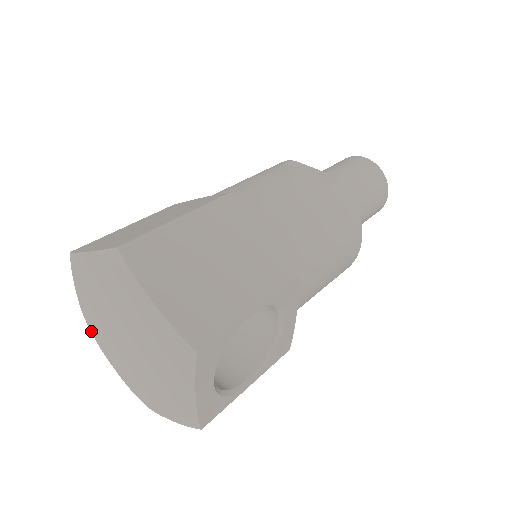
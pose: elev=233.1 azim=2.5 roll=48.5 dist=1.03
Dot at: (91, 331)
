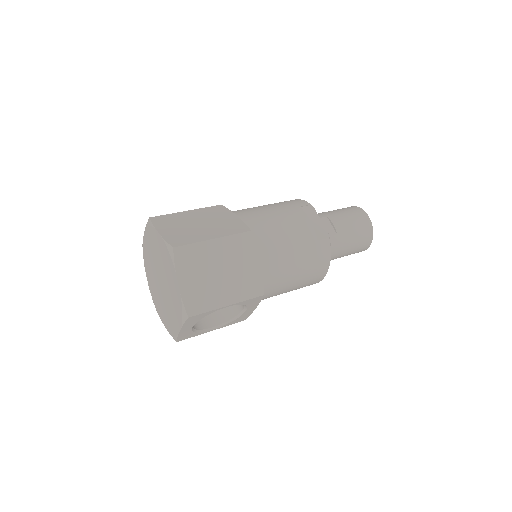
Dot at: (143, 255)
